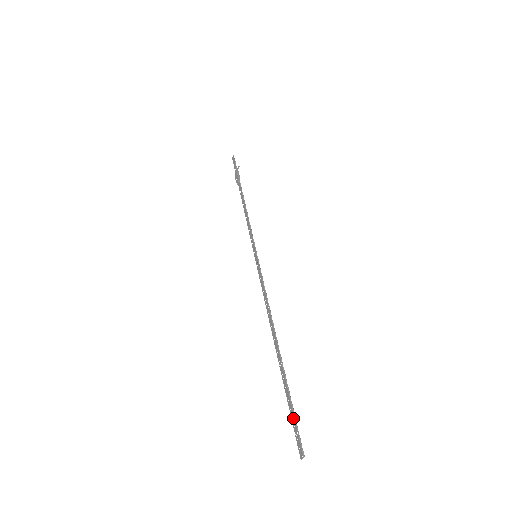
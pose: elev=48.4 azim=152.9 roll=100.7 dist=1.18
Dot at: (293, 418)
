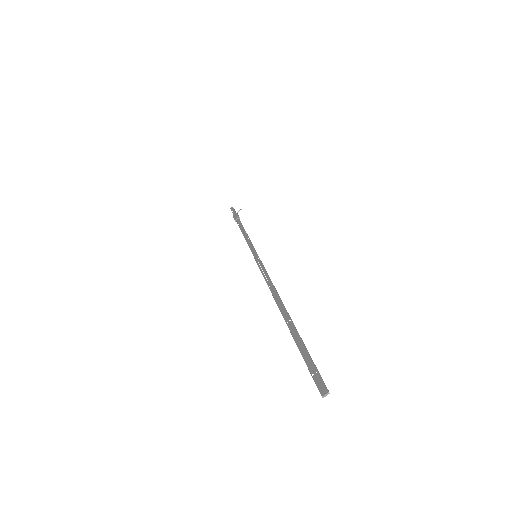
Dot at: (309, 360)
